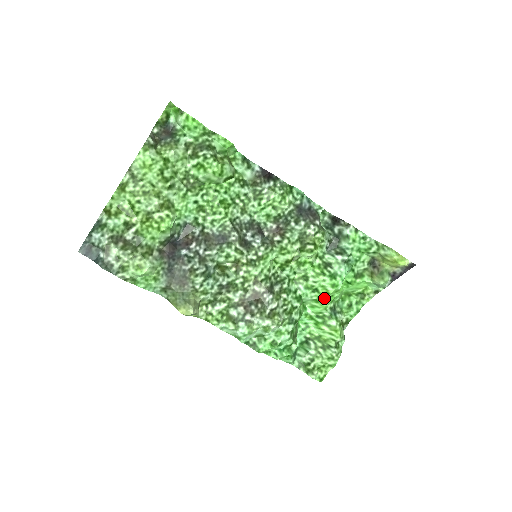
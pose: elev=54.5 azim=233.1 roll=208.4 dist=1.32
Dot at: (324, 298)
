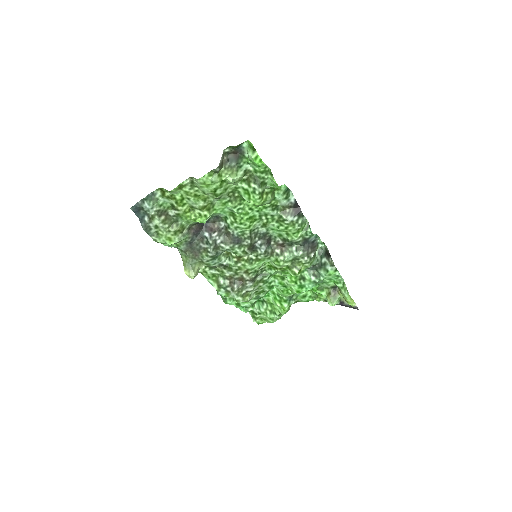
Dot at: (288, 292)
